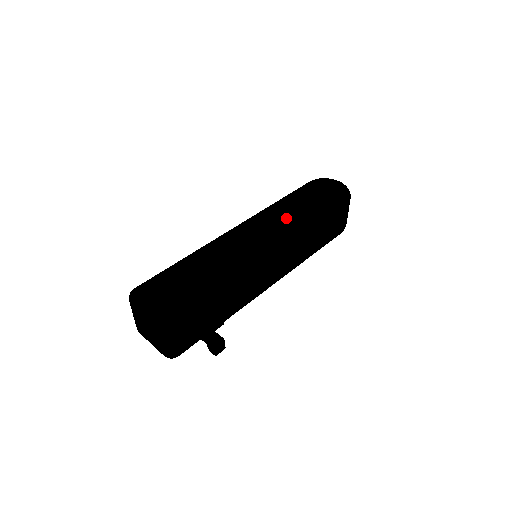
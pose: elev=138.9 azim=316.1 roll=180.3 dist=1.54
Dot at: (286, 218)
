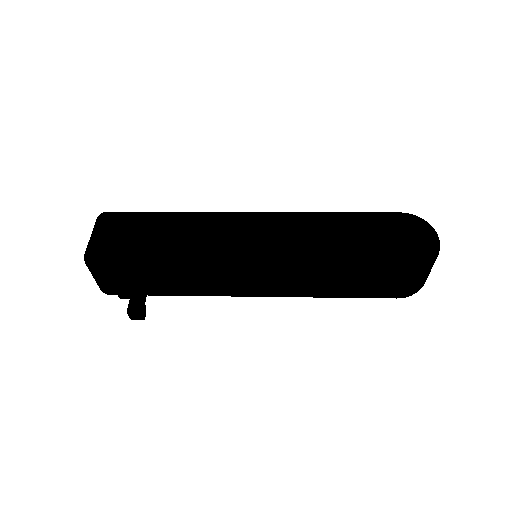
Dot at: (307, 238)
